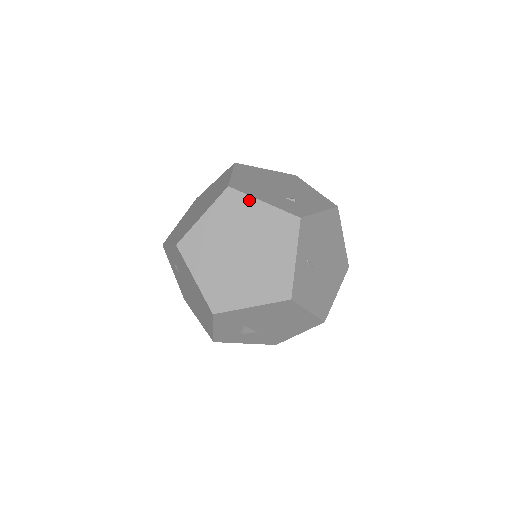
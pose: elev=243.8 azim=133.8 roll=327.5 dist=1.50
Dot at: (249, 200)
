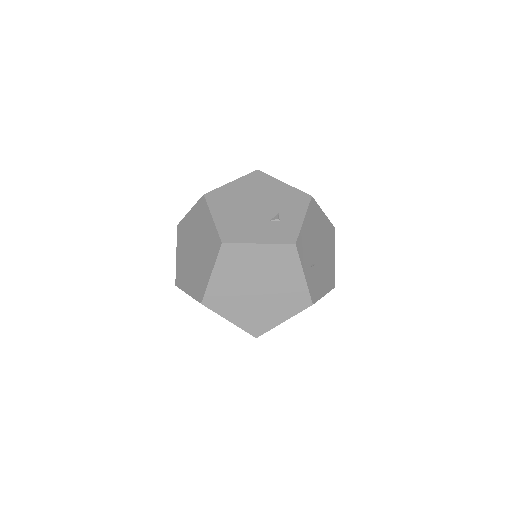
Dot at: (245, 247)
